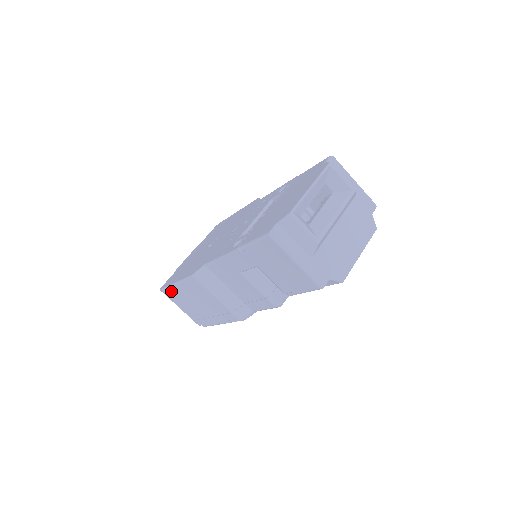
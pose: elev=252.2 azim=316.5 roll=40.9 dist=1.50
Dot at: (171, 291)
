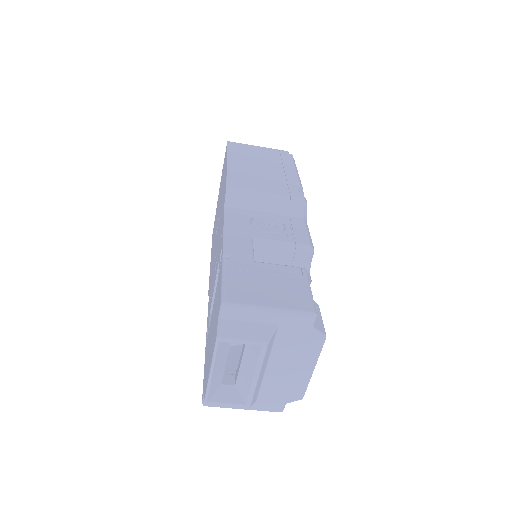
Dot at: occluded
